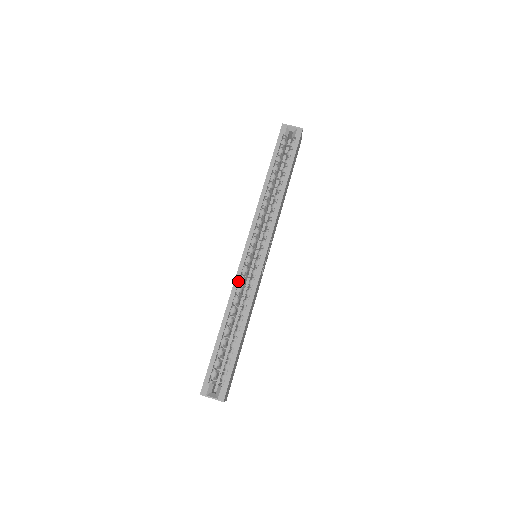
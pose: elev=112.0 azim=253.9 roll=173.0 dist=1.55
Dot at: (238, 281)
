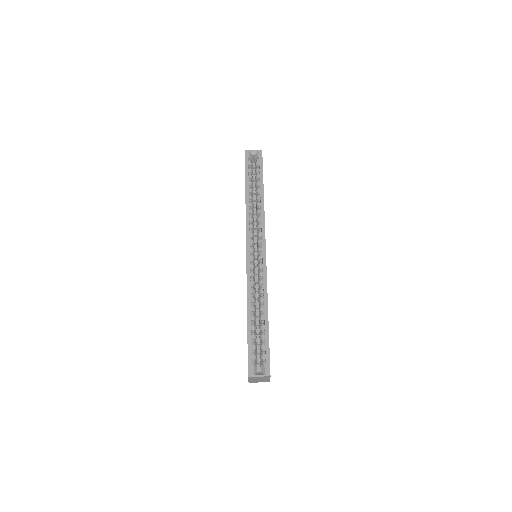
Dot at: (250, 276)
